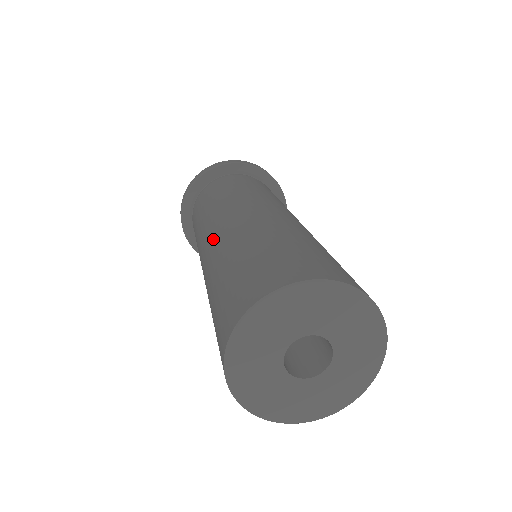
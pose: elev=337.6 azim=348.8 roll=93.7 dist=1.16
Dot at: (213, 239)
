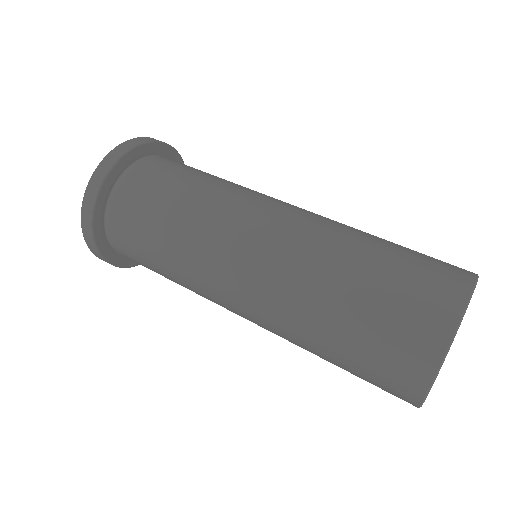
Dot at: (258, 271)
